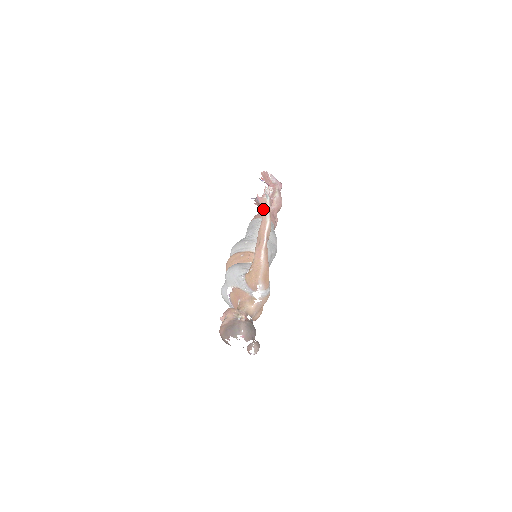
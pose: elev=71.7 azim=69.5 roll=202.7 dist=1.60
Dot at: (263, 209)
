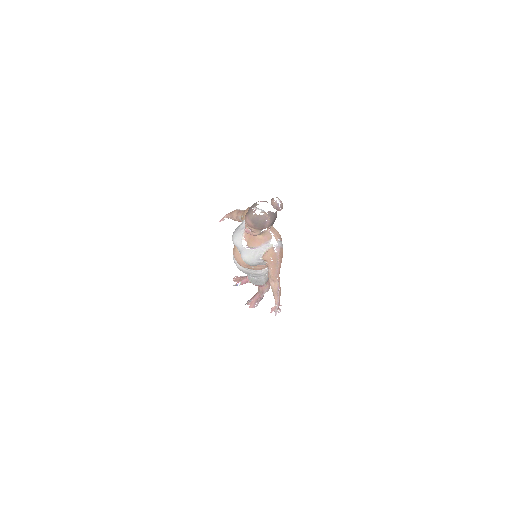
Dot at: (226, 216)
